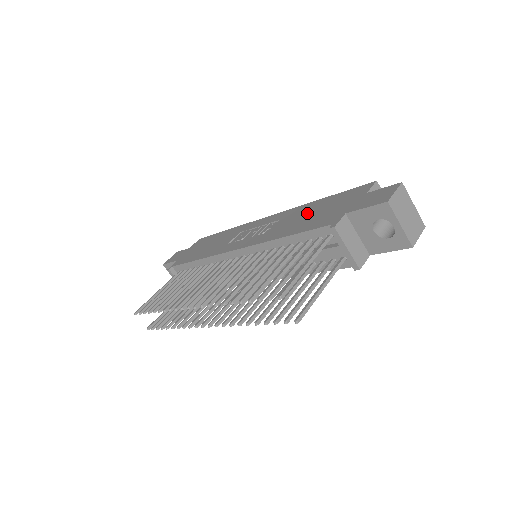
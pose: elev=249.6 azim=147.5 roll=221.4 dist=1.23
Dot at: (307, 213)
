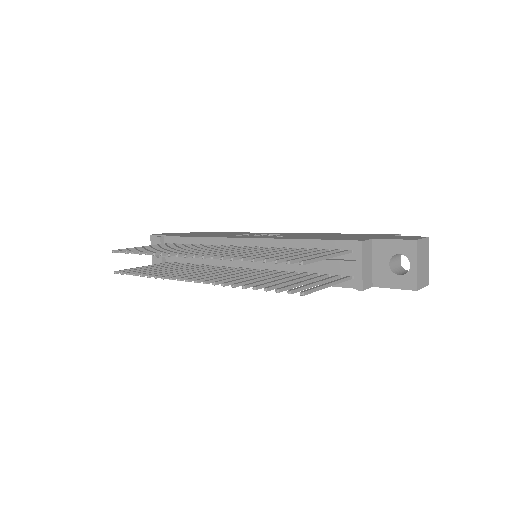
Dot at: (327, 235)
